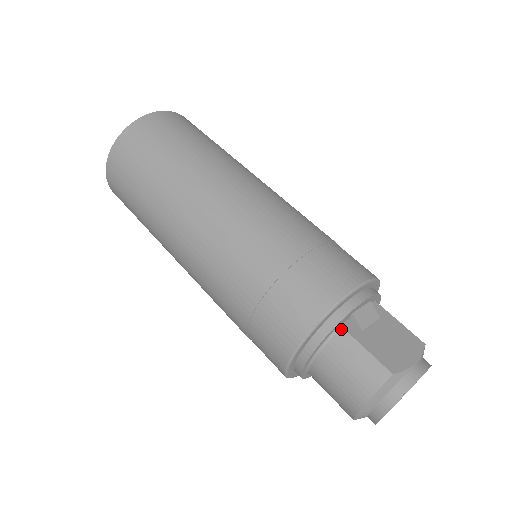
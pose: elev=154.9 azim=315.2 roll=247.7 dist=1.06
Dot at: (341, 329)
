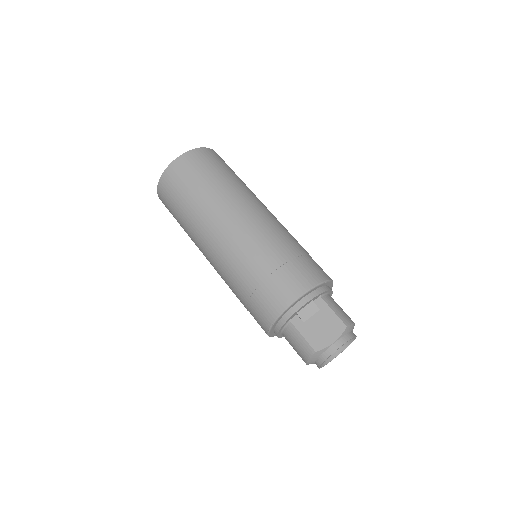
Dot at: (290, 323)
